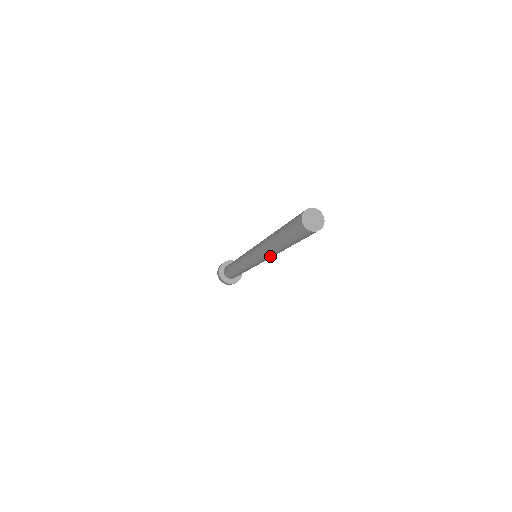
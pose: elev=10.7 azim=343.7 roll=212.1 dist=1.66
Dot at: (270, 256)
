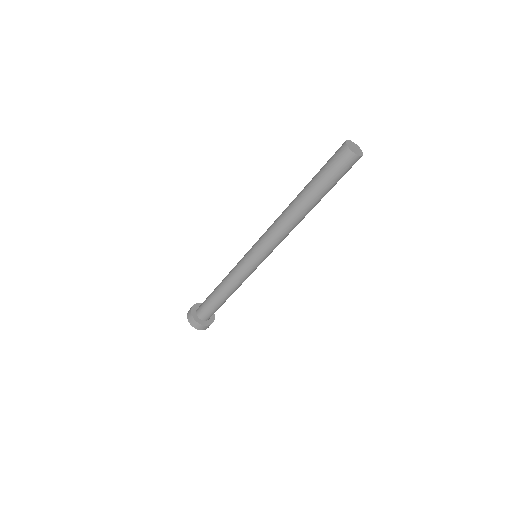
Dot at: (284, 233)
